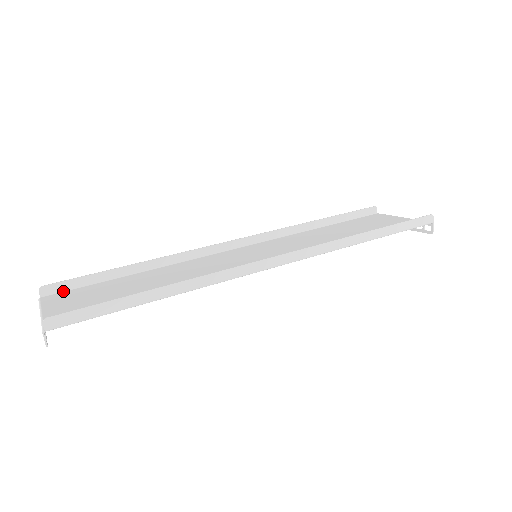
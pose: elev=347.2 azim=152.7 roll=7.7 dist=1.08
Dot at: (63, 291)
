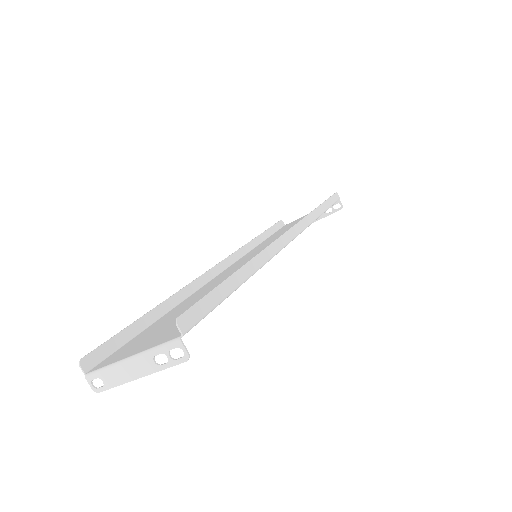
Dot at: (105, 358)
